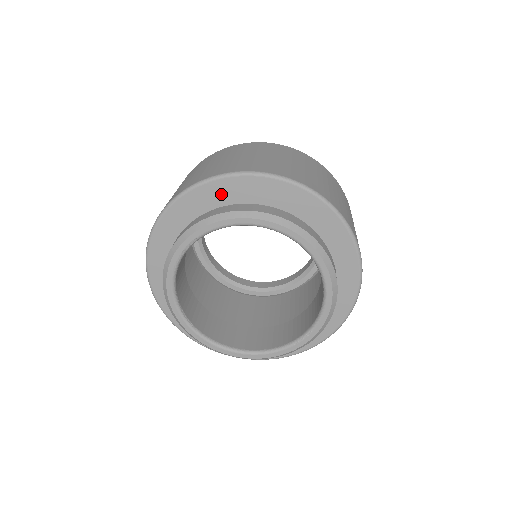
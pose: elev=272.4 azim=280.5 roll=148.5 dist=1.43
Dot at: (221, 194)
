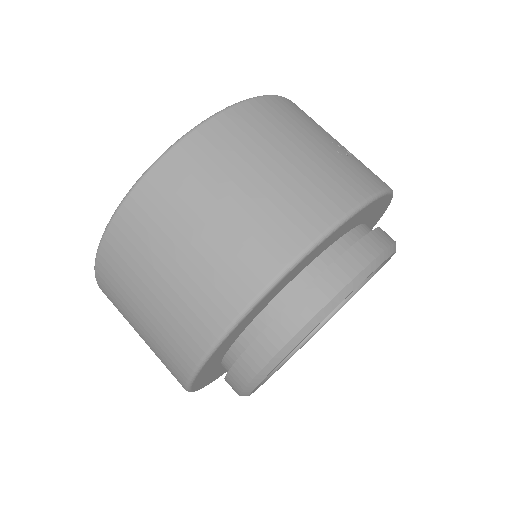
Dot at: (229, 342)
